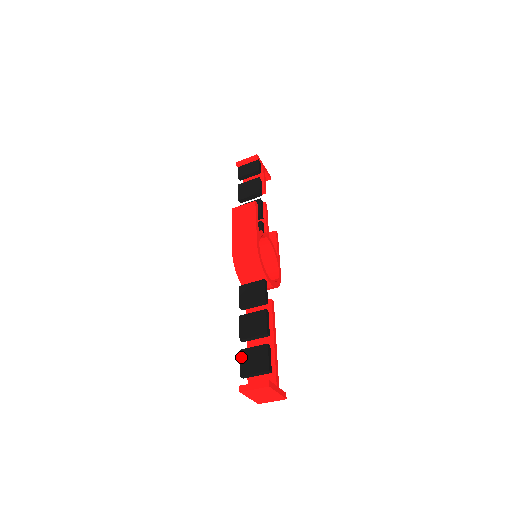
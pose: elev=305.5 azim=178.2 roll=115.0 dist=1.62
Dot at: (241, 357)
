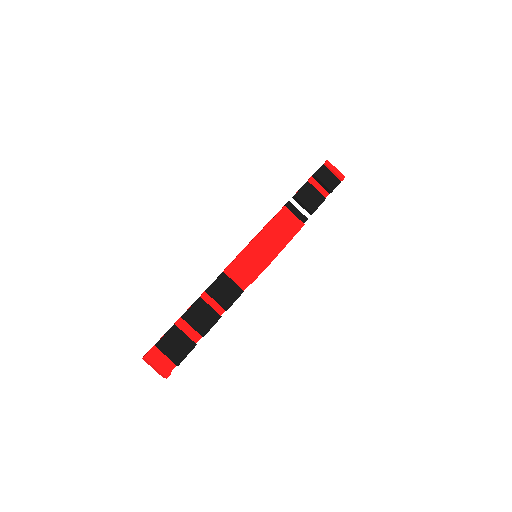
Dot at: (170, 331)
